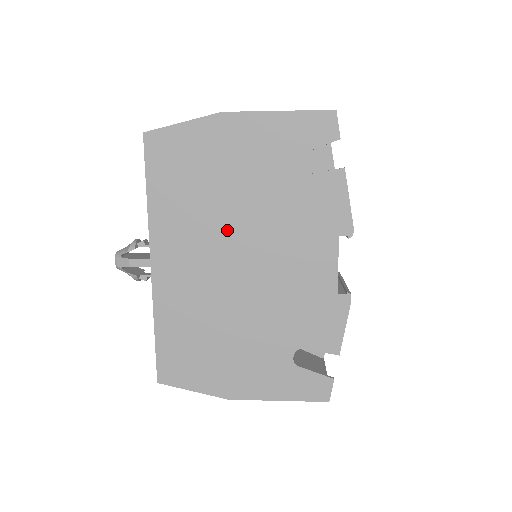
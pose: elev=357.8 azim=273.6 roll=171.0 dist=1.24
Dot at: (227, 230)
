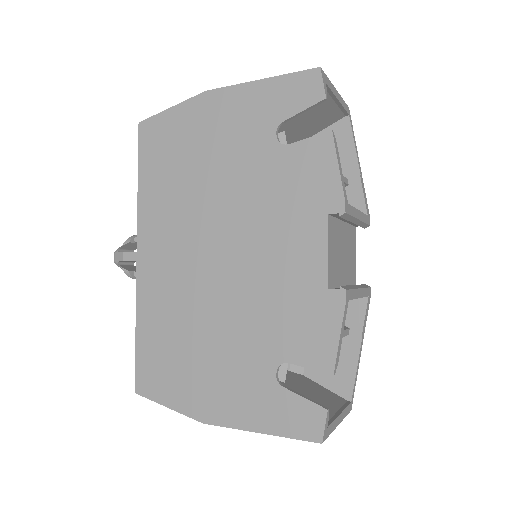
Dot at: (207, 214)
